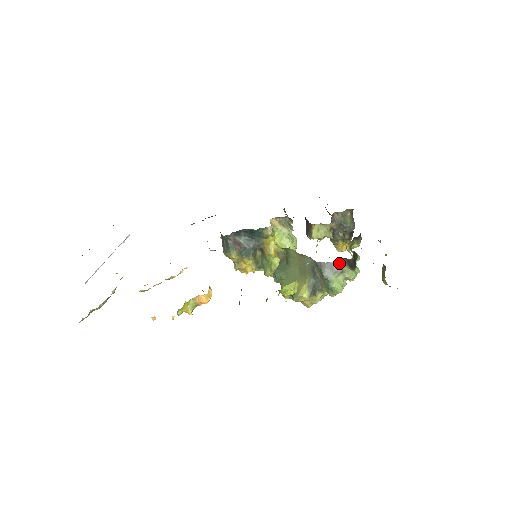
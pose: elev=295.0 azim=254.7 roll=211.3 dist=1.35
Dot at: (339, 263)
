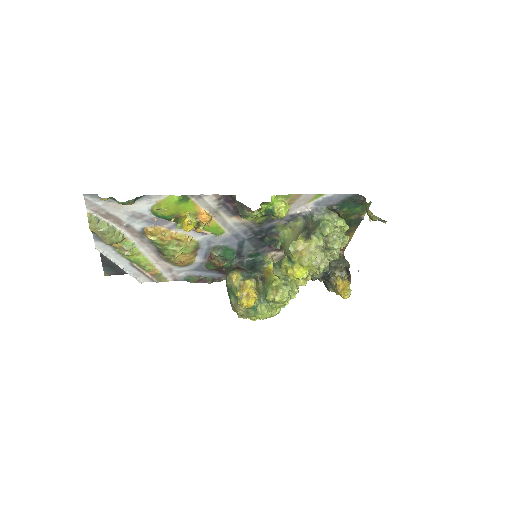
Dot at: (326, 210)
